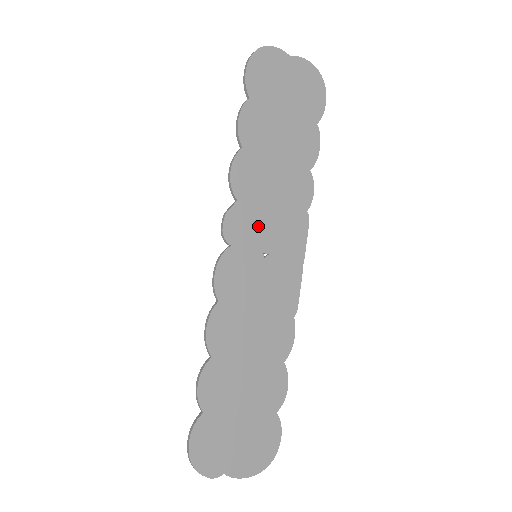
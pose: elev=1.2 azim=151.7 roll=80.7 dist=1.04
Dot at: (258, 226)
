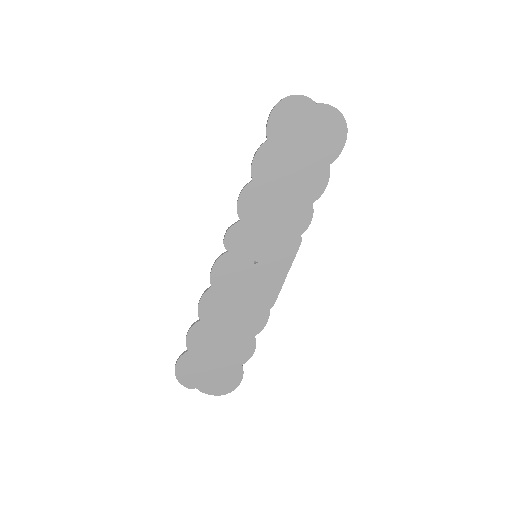
Dot at: (254, 241)
